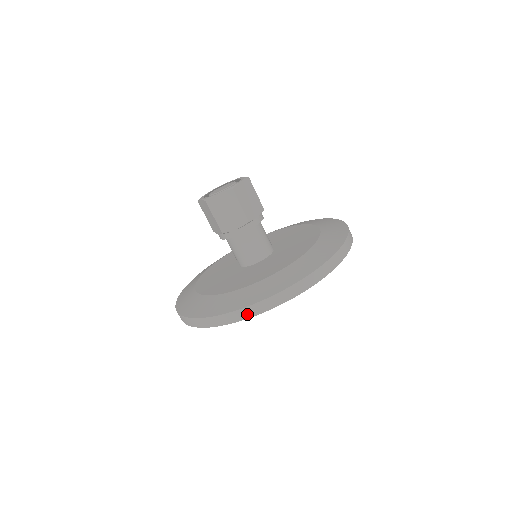
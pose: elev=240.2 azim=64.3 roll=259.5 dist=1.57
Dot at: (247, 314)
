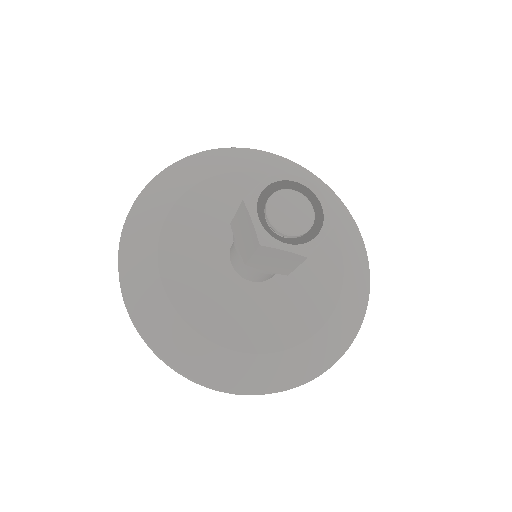
Dot at: (218, 390)
